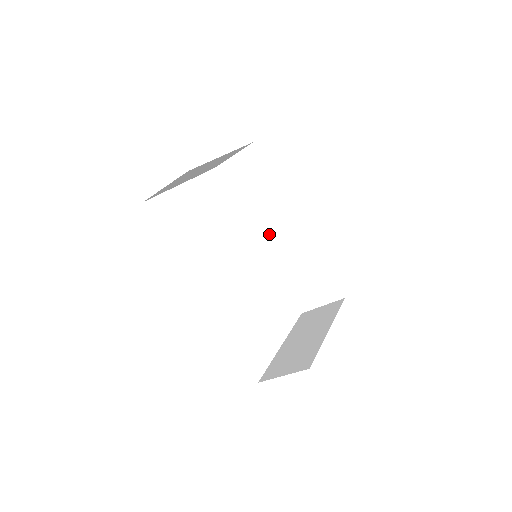
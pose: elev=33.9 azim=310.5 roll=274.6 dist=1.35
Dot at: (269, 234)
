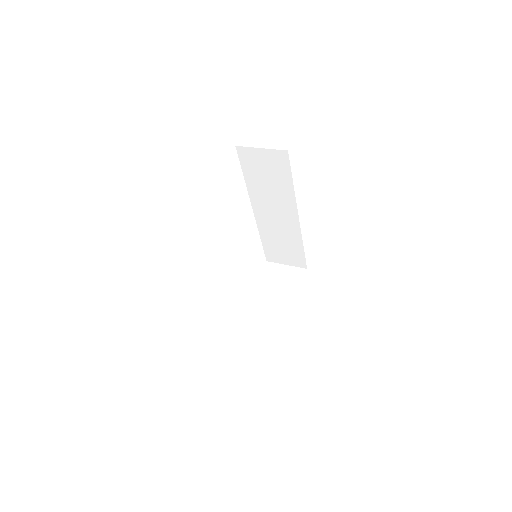
Dot at: (266, 211)
